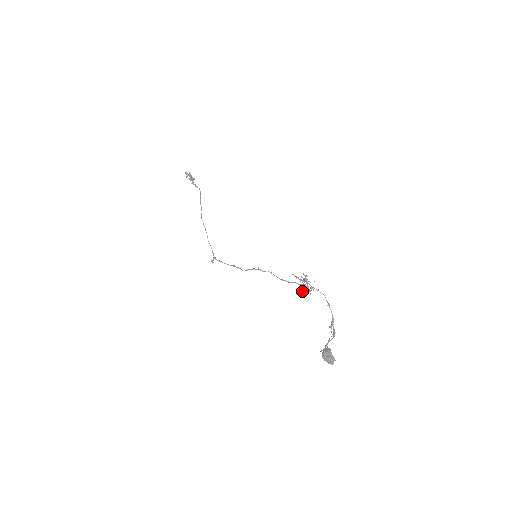
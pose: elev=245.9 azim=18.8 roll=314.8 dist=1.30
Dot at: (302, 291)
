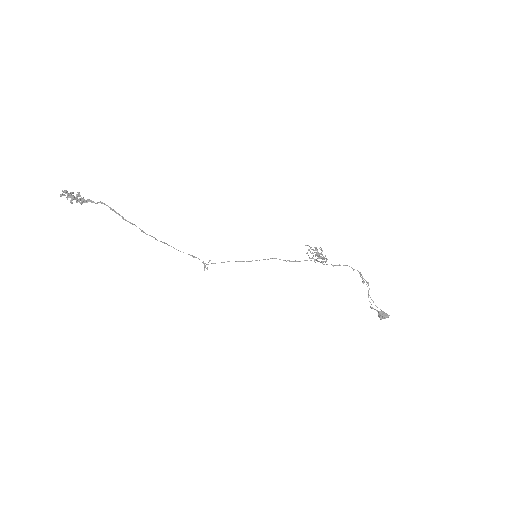
Dot at: occluded
